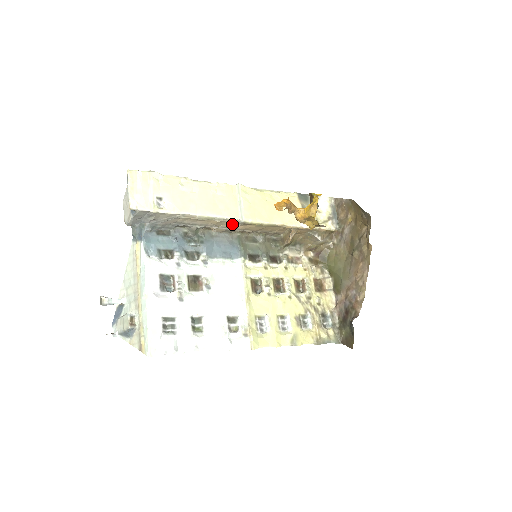
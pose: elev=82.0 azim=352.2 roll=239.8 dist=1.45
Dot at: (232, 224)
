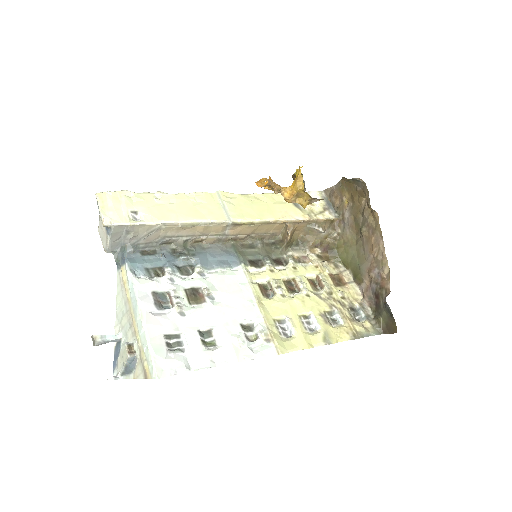
Dot at: (221, 229)
